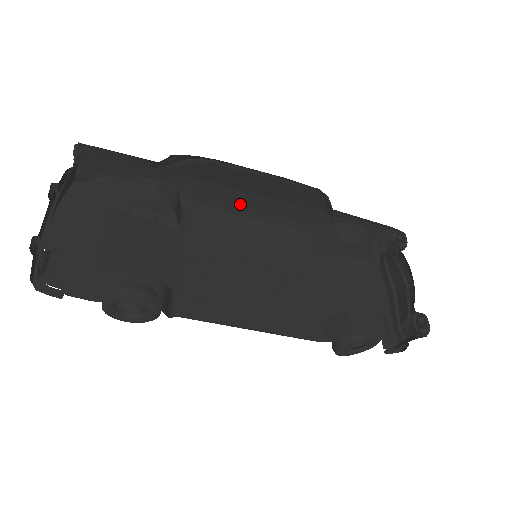
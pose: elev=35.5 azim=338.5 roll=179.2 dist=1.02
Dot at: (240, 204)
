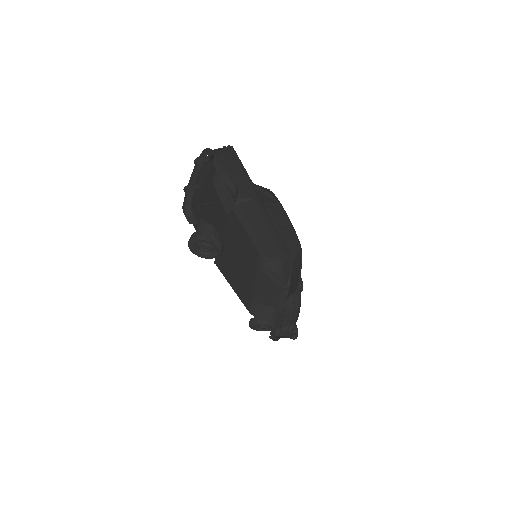
Dot at: (255, 221)
